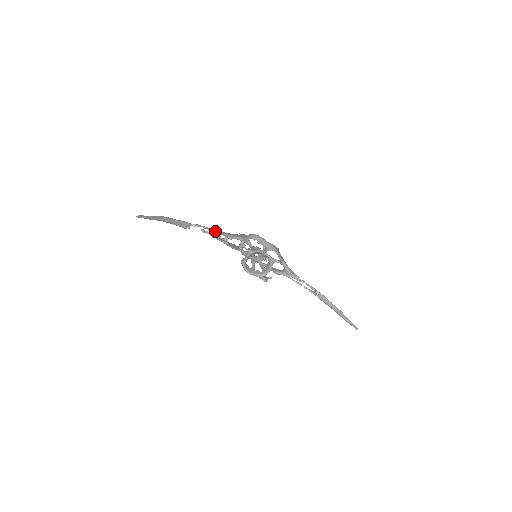
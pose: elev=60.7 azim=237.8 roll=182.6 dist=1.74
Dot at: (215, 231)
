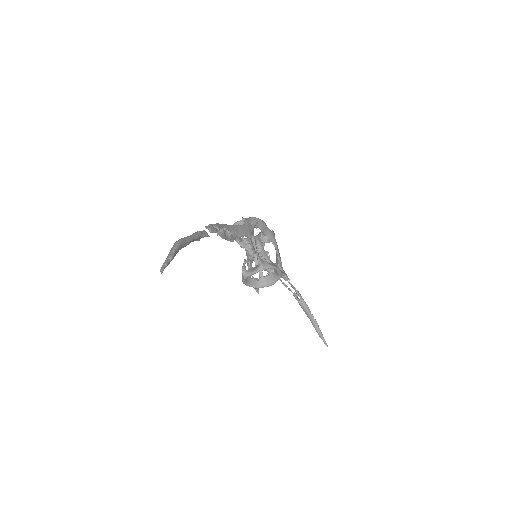
Dot at: (225, 229)
